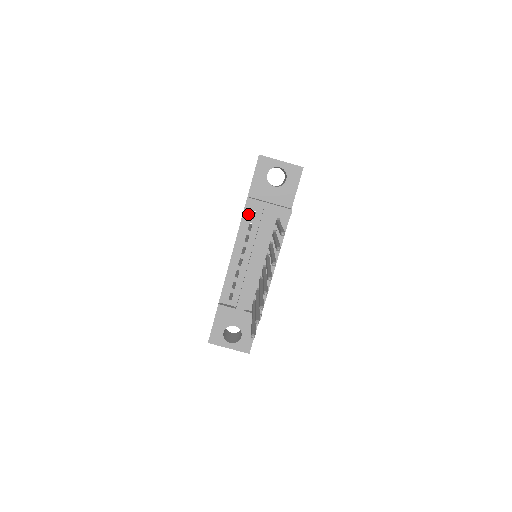
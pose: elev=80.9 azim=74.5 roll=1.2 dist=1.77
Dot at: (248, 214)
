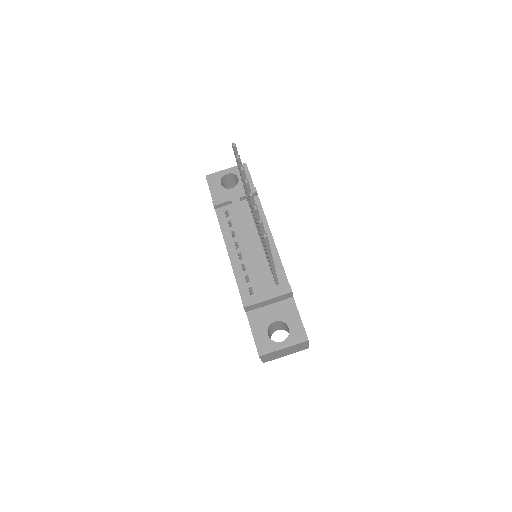
Dot at: (222, 216)
